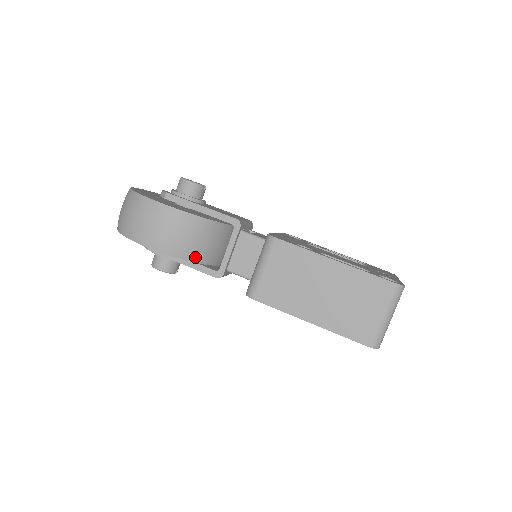
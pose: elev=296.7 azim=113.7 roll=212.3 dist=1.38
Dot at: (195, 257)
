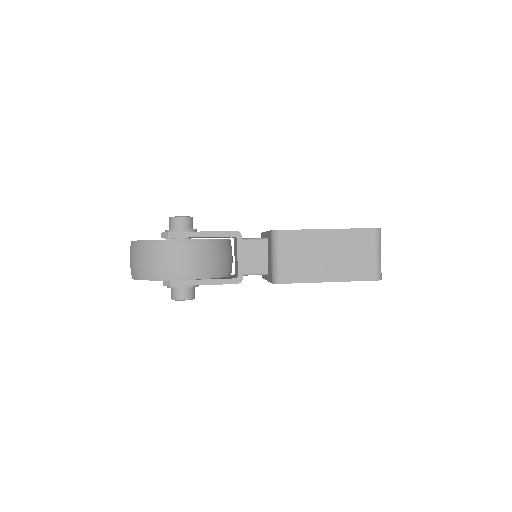
Dot at: (218, 273)
